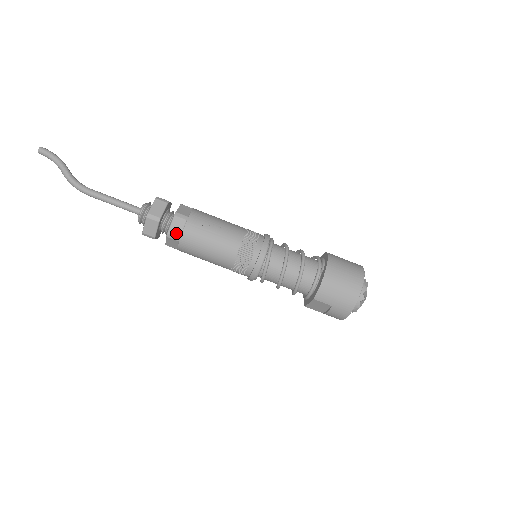
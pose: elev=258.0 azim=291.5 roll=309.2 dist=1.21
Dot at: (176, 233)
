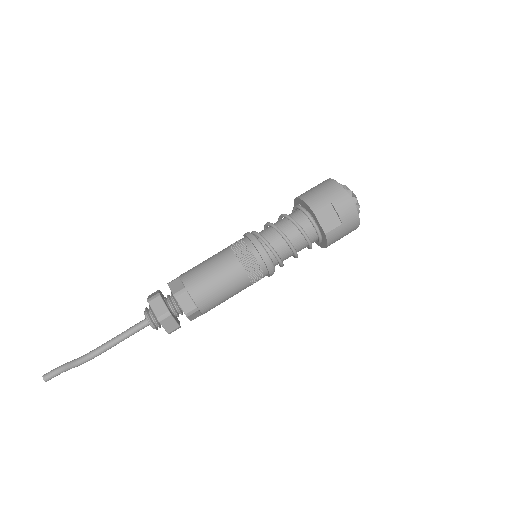
Dot at: (179, 288)
